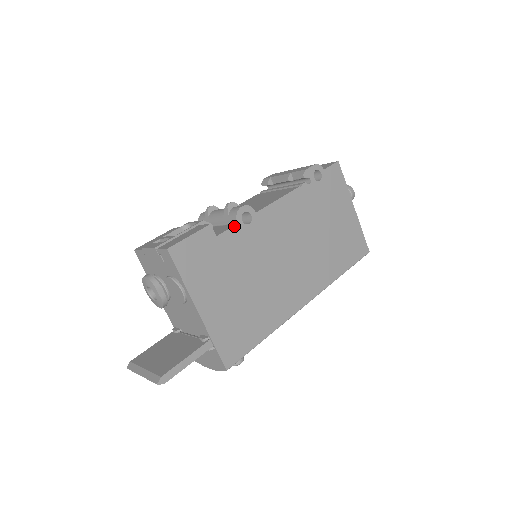
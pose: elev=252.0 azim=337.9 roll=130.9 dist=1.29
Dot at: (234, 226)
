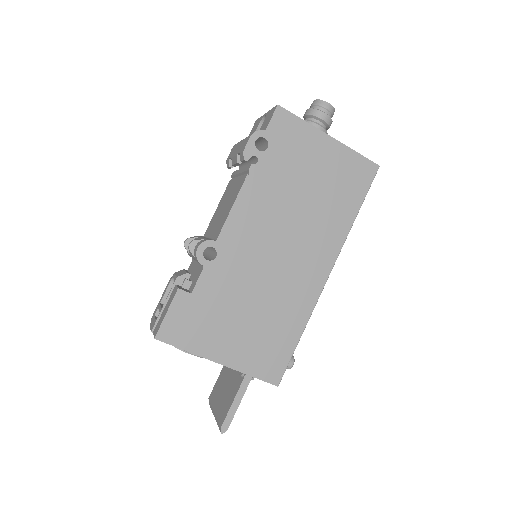
Dot at: (202, 271)
